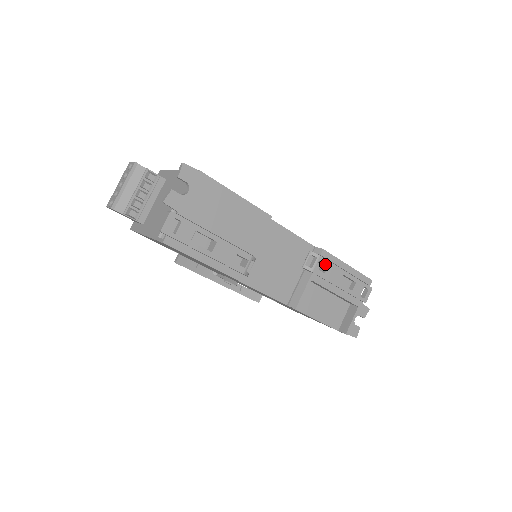
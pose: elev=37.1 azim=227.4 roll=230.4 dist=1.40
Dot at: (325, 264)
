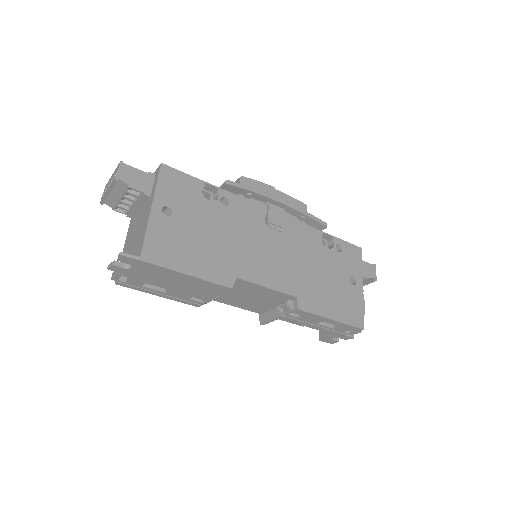
Dot at: (300, 314)
